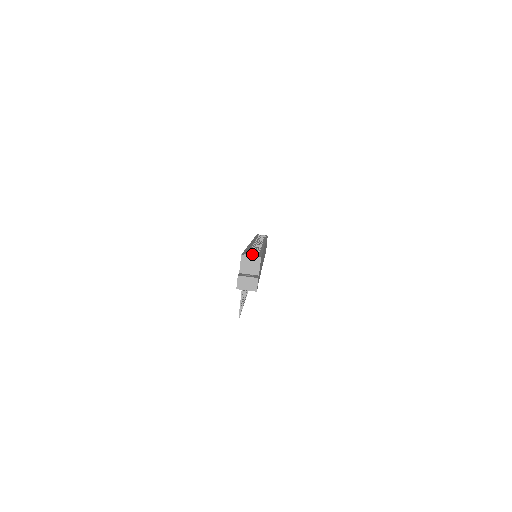
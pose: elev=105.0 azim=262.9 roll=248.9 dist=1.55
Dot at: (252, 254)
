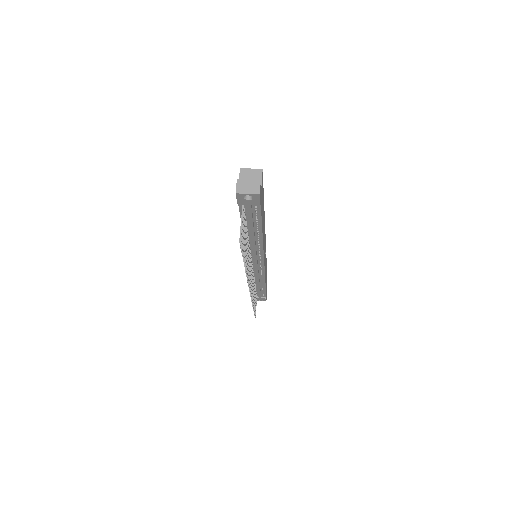
Dot at: occluded
